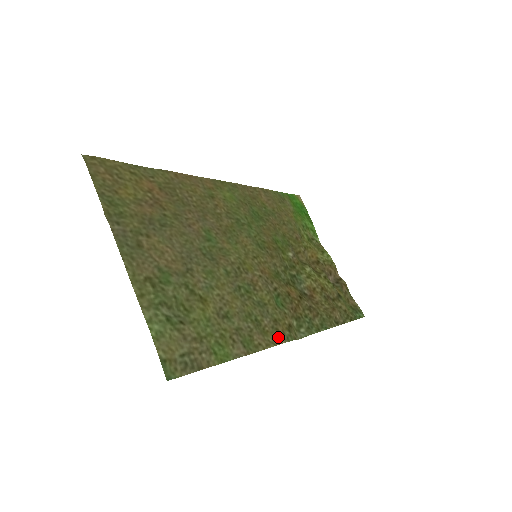
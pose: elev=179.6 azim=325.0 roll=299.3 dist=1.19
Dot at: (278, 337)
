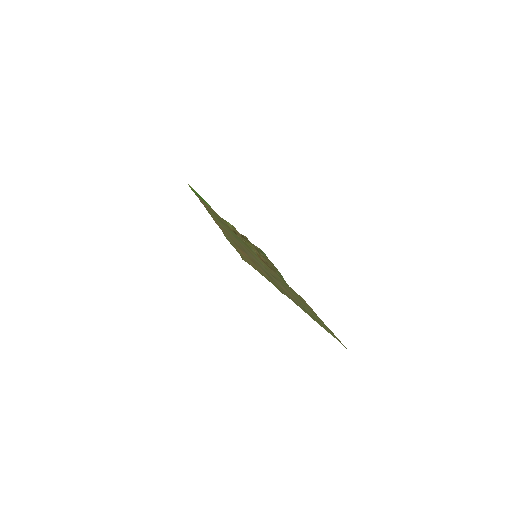
Dot at: occluded
